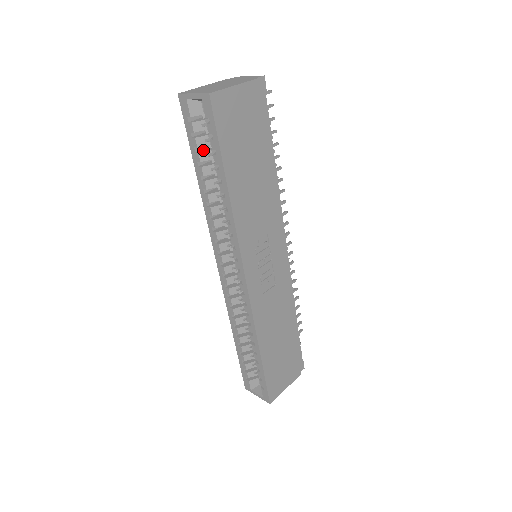
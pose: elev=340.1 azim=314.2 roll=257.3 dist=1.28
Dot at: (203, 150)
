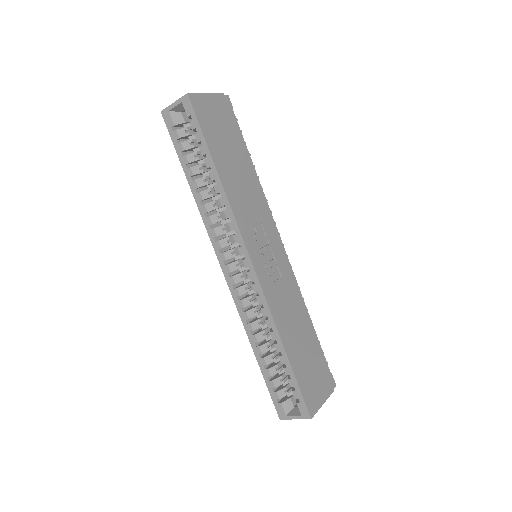
Dot at: (189, 154)
